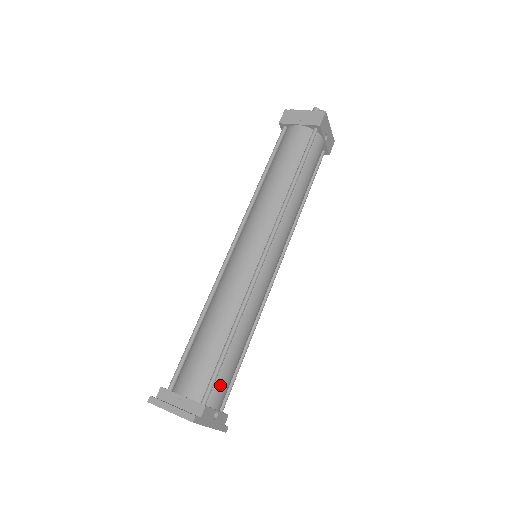
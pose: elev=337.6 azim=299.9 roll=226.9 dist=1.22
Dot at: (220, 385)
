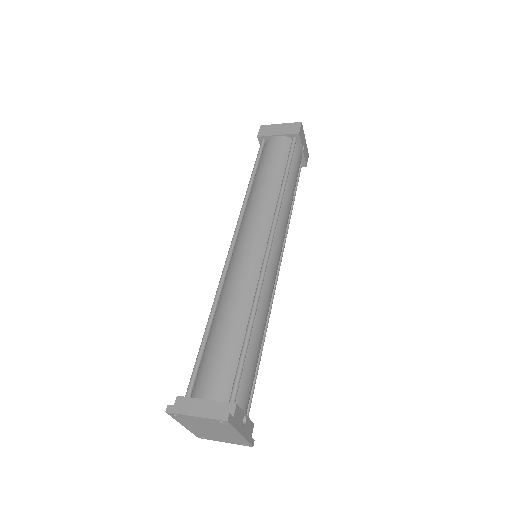
Dot at: (245, 384)
